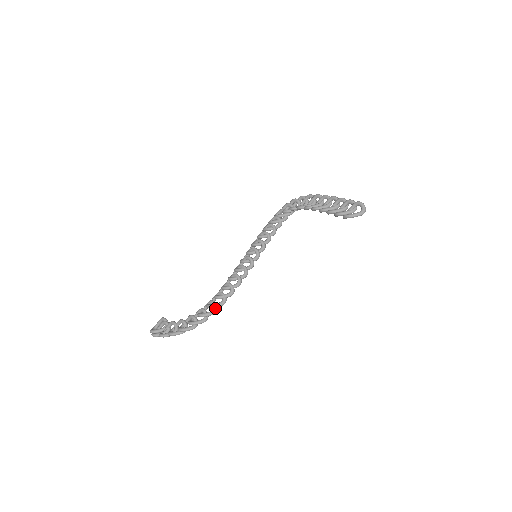
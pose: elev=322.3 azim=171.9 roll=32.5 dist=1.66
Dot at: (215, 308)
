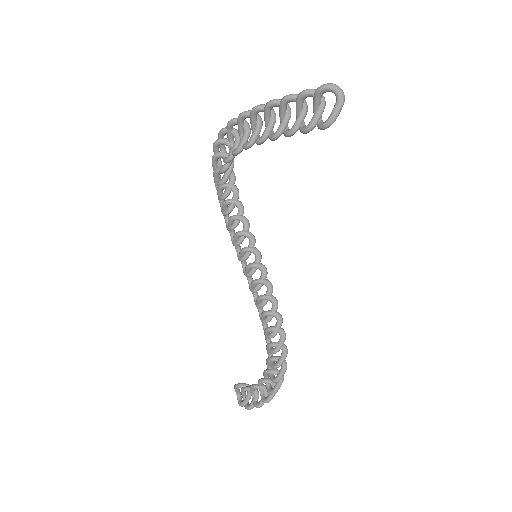
Dot at: (282, 349)
